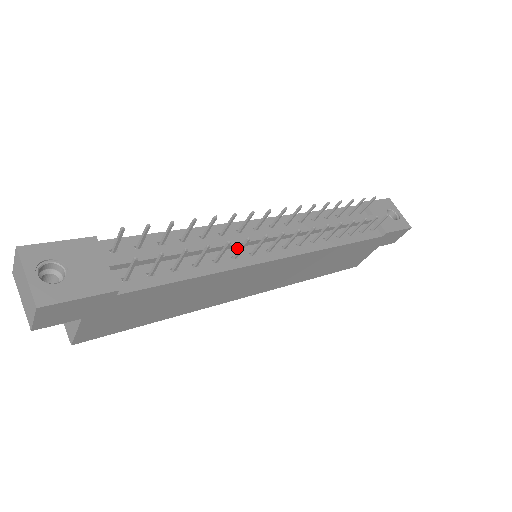
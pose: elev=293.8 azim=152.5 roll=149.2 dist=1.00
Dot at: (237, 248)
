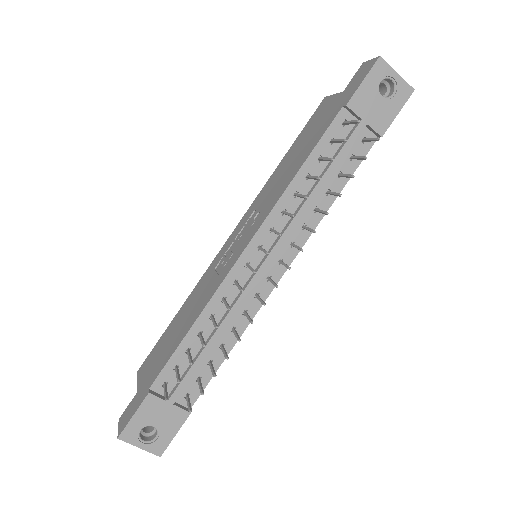
Dot at: (242, 301)
